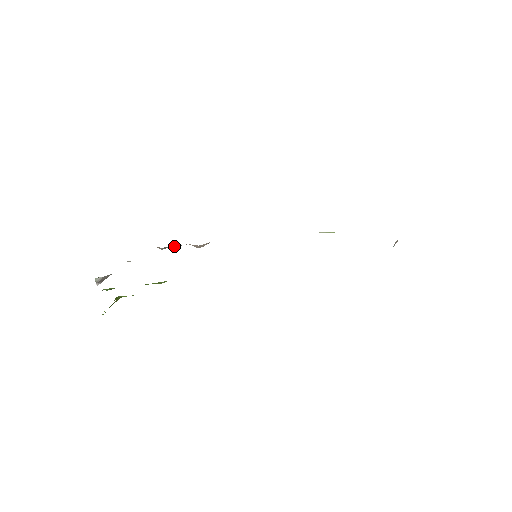
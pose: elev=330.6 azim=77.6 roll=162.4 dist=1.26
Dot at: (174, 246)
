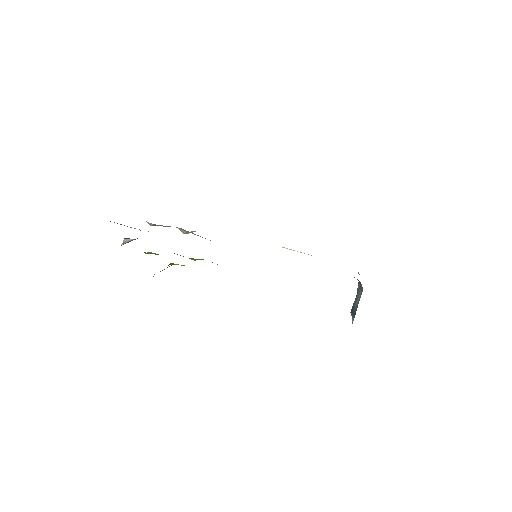
Dot at: (165, 226)
